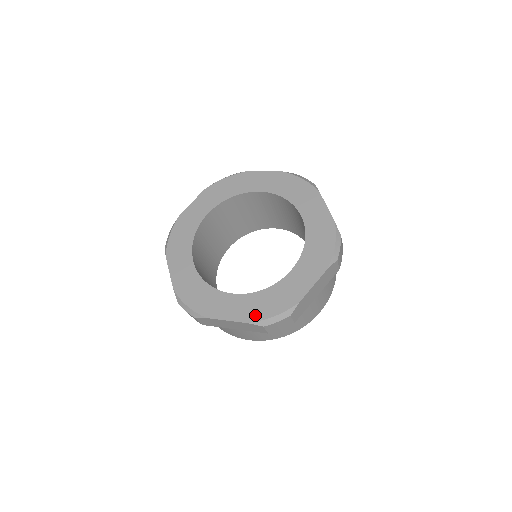
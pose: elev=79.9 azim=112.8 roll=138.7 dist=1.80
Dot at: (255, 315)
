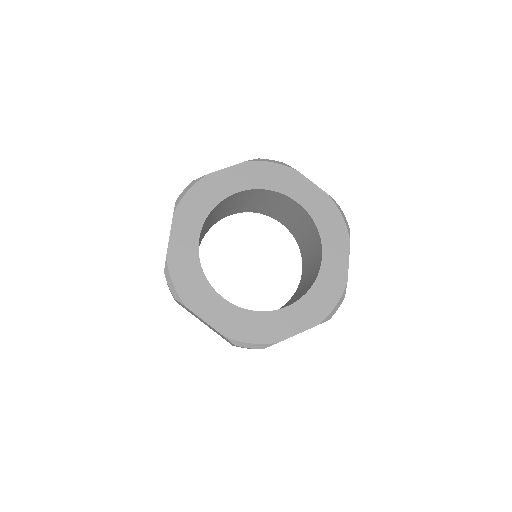
Dot at: (234, 332)
